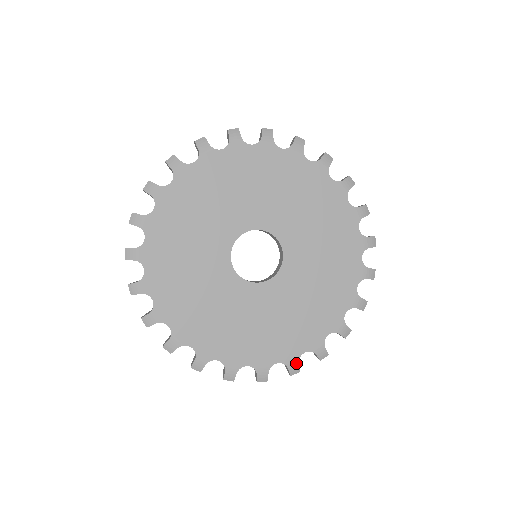
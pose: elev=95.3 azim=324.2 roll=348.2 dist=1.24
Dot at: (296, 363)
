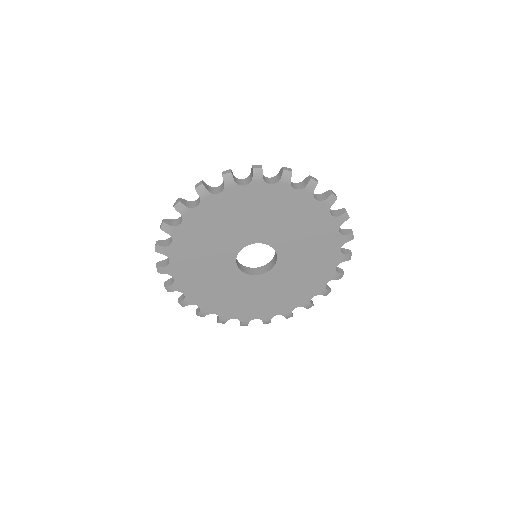
Dot at: (269, 320)
